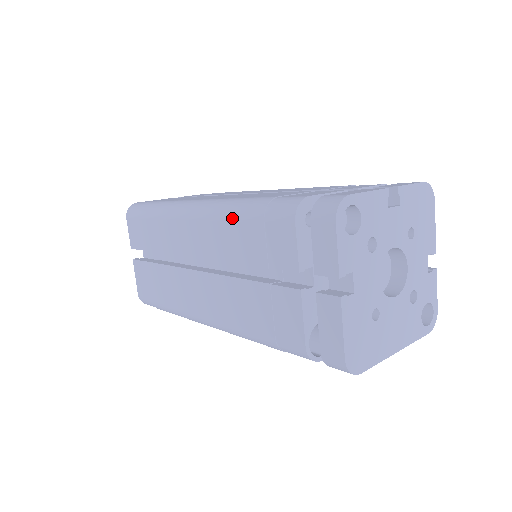
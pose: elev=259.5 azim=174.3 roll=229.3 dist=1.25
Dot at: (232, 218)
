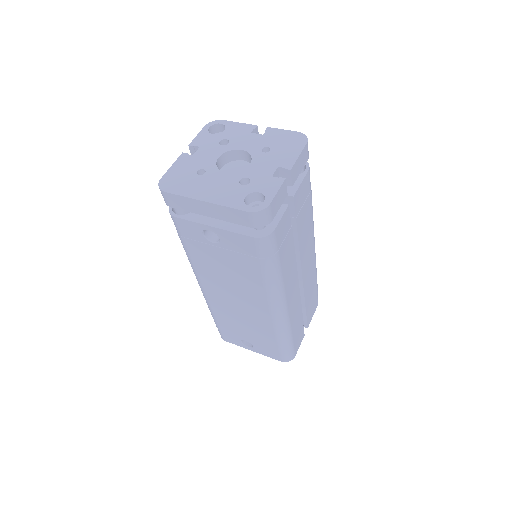
Dot at: occluded
